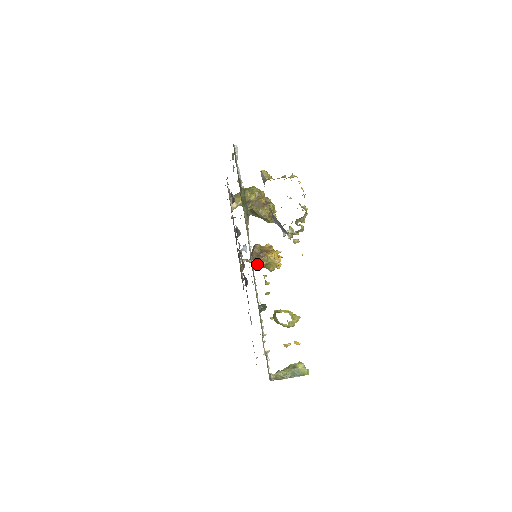
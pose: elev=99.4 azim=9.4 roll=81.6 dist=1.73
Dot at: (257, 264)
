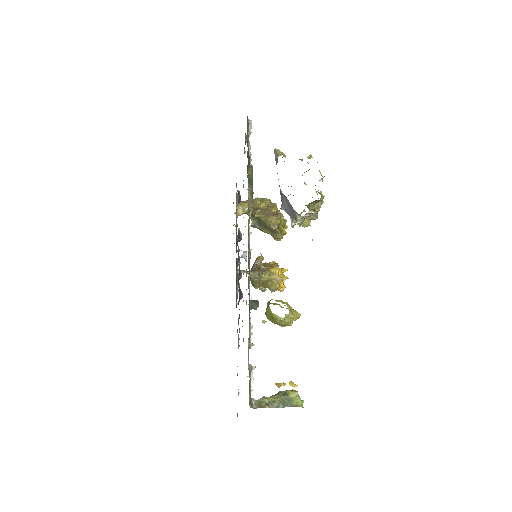
Dot at: (256, 278)
